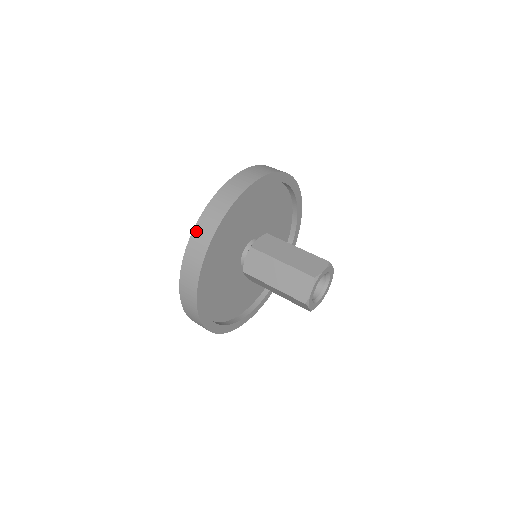
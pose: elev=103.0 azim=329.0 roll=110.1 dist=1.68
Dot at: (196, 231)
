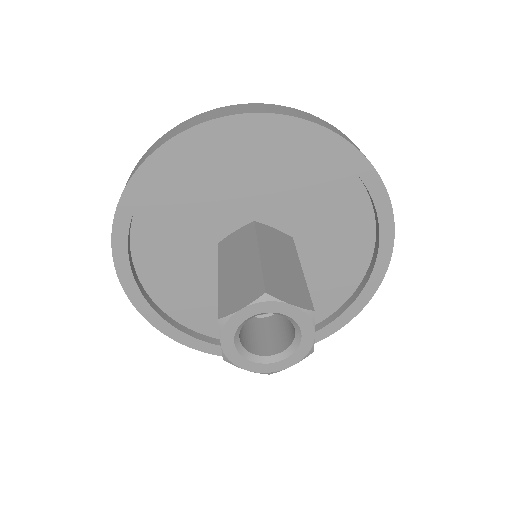
Dot at: (207, 112)
